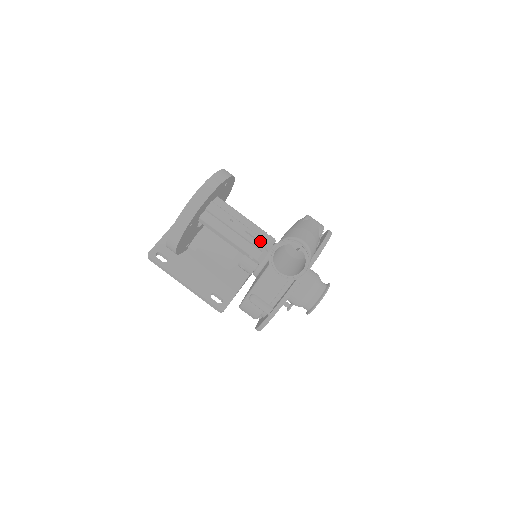
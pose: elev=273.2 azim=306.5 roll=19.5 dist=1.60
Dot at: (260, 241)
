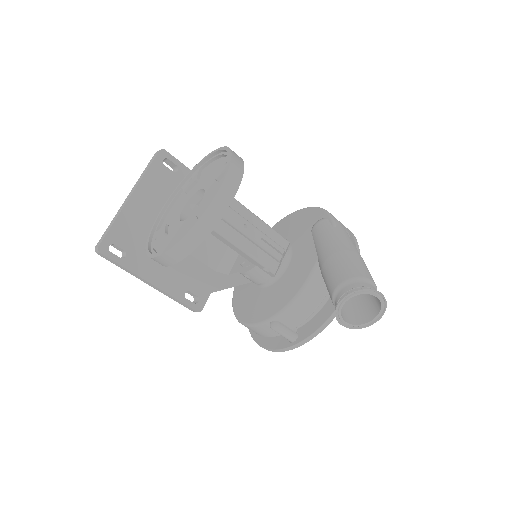
Dot at: (279, 250)
